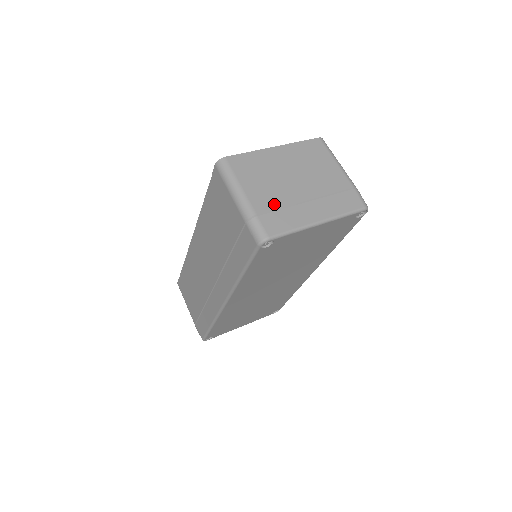
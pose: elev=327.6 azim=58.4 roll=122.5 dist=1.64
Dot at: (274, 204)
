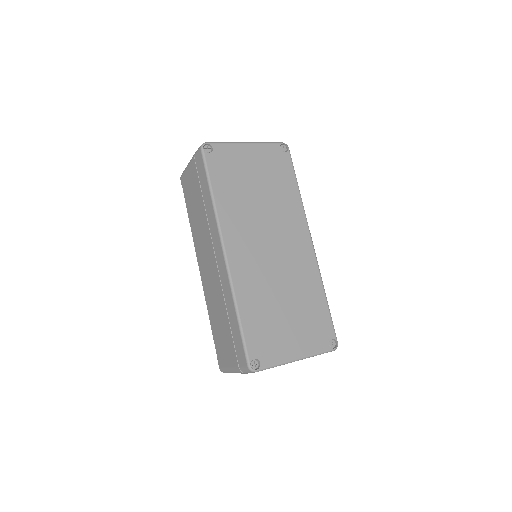
Dot at: occluded
